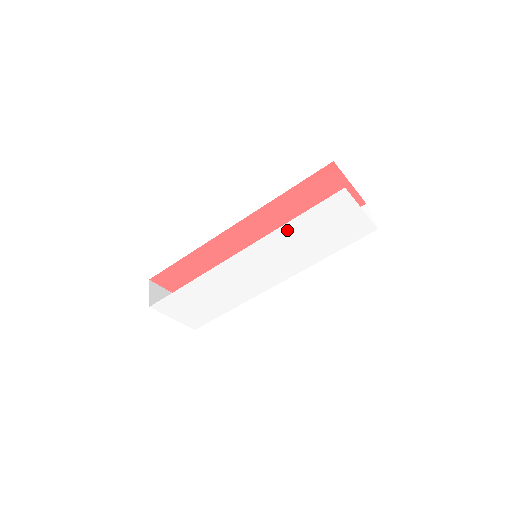
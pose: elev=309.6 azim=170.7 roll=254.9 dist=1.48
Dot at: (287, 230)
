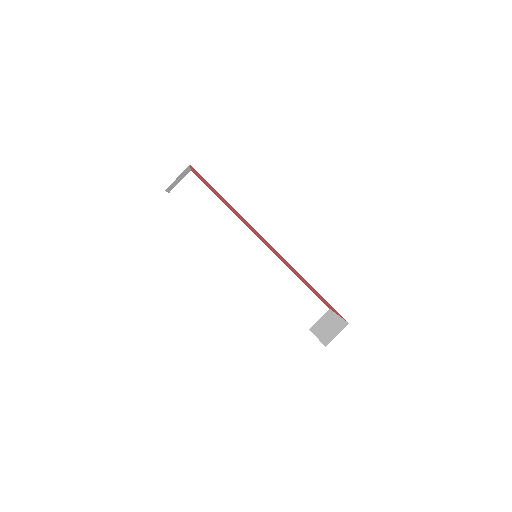
Dot at: occluded
